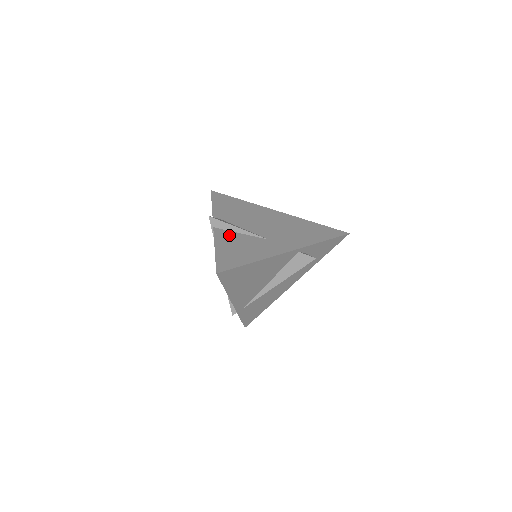
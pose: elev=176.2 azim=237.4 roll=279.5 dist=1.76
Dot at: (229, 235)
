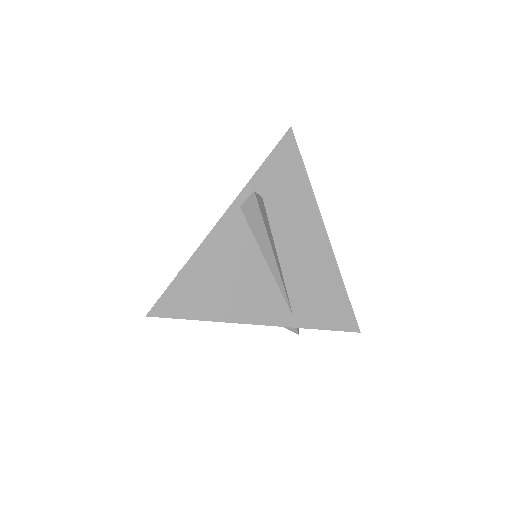
Dot at: occluded
